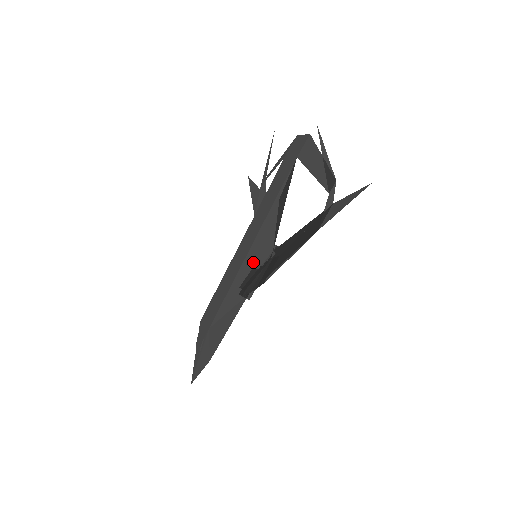
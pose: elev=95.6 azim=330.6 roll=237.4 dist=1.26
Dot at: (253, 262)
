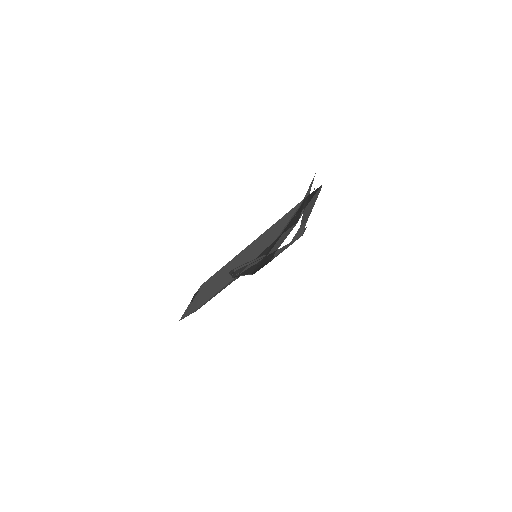
Dot at: (248, 255)
